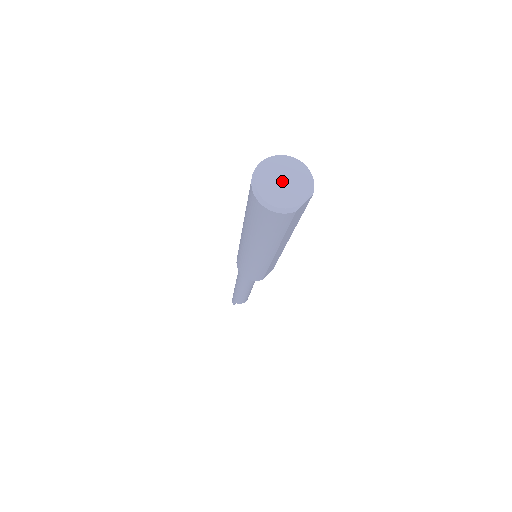
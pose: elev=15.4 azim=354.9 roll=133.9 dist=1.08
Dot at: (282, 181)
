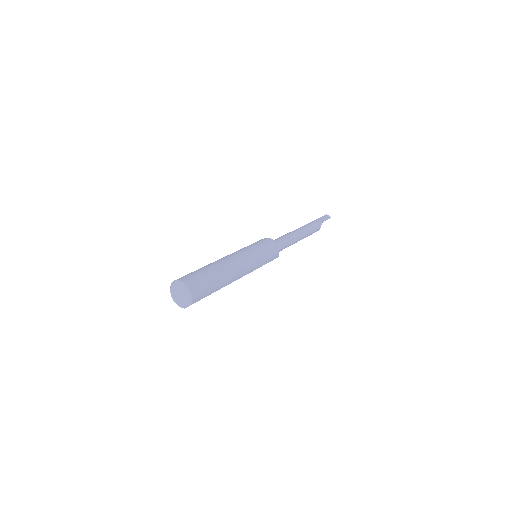
Dot at: (179, 294)
